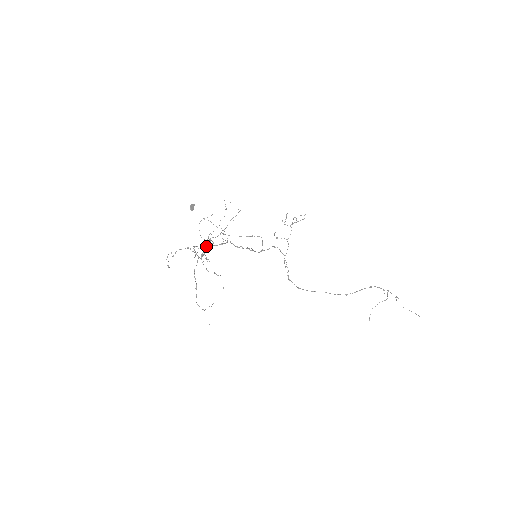
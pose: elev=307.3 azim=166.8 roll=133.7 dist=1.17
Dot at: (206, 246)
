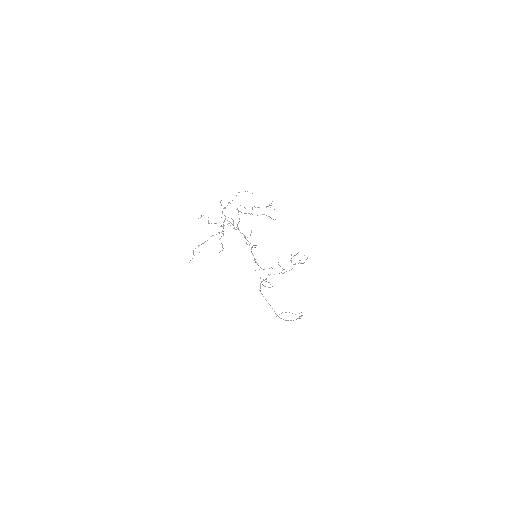
Dot at: (233, 225)
